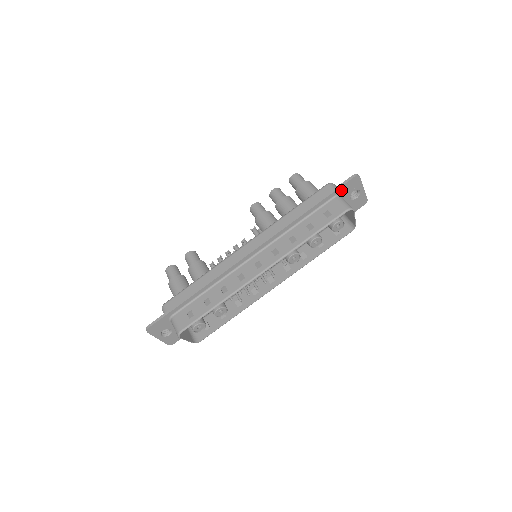
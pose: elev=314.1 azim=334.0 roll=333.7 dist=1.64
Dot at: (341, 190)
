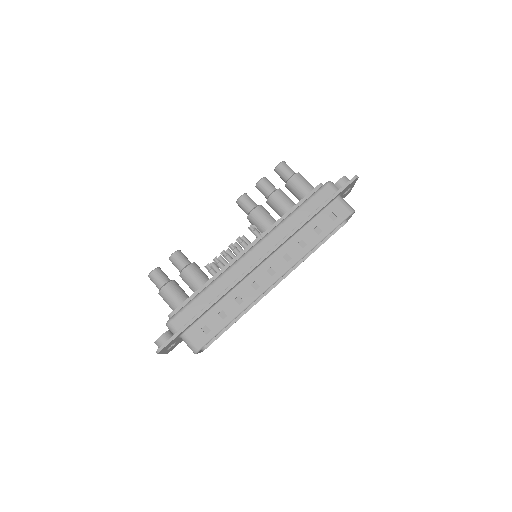
Dot at: (343, 191)
